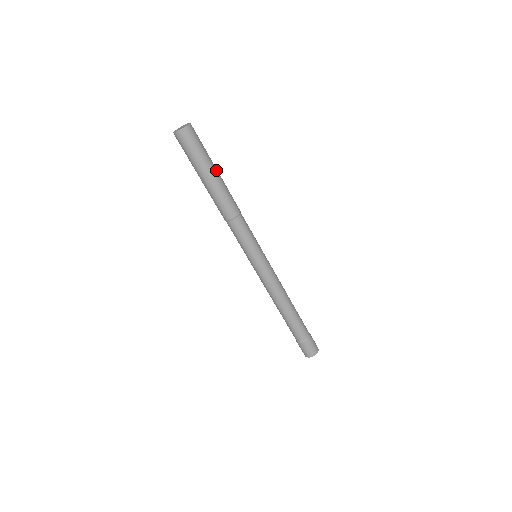
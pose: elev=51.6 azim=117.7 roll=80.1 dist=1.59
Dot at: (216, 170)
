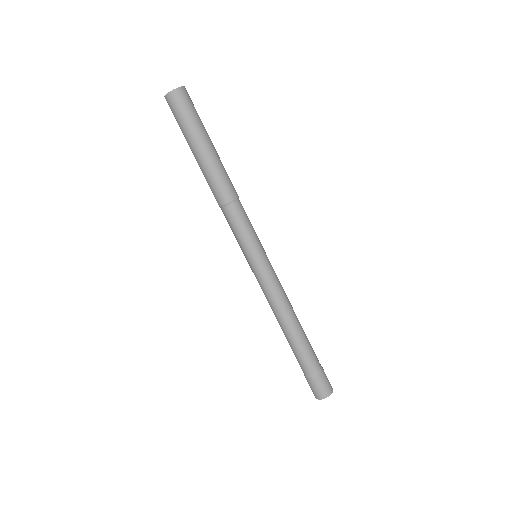
Dot at: (206, 146)
